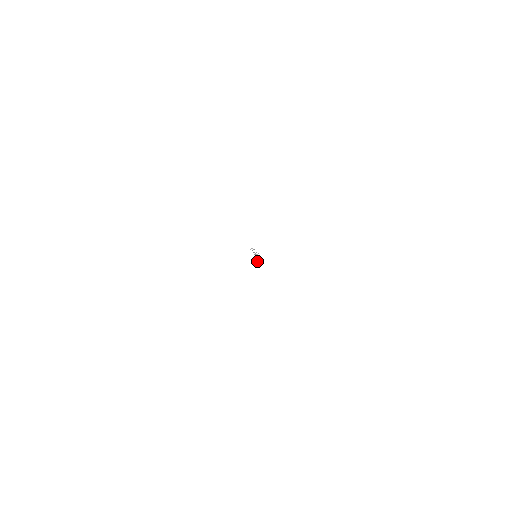
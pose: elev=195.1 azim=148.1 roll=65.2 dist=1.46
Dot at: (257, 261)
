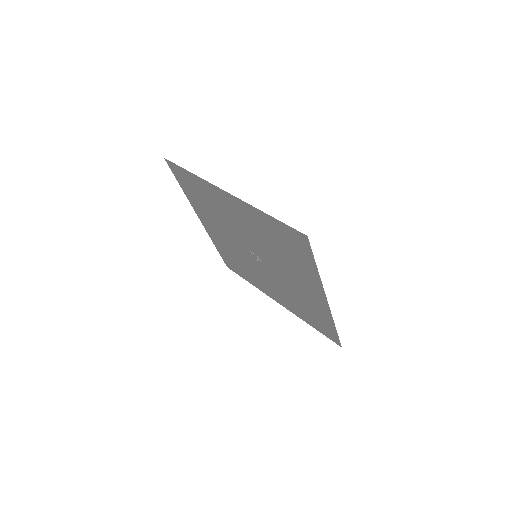
Dot at: (259, 258)
